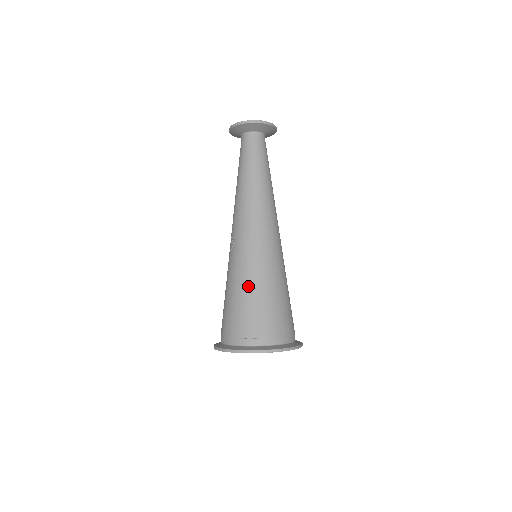
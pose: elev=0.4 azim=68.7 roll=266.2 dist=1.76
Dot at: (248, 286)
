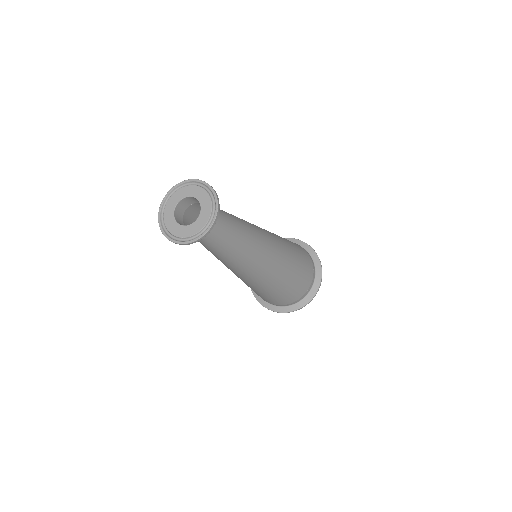
Dot at: occluded
